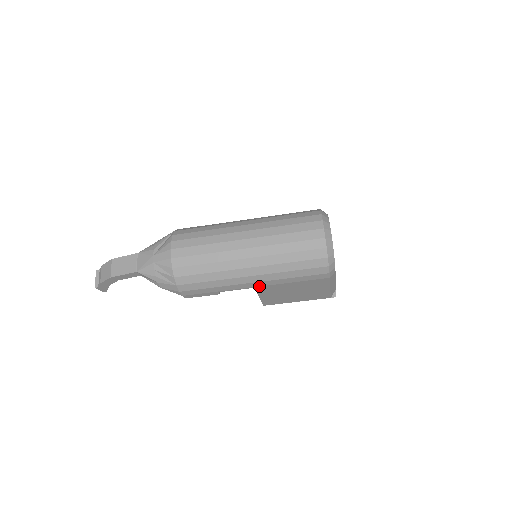
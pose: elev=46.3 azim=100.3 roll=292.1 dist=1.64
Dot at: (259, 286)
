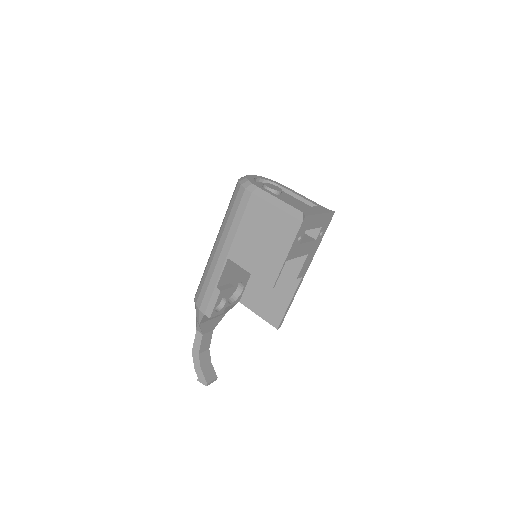
Dot at: (228, 253)
